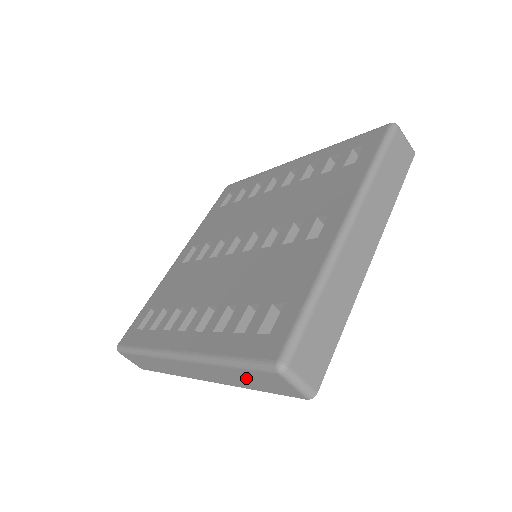
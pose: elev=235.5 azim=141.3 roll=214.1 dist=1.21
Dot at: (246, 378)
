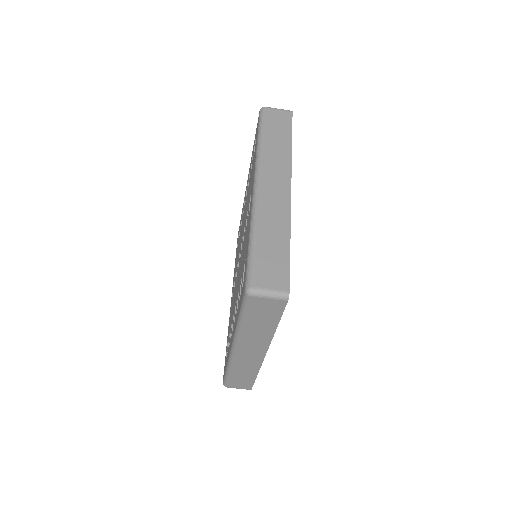
Dot at: (259, 322)
